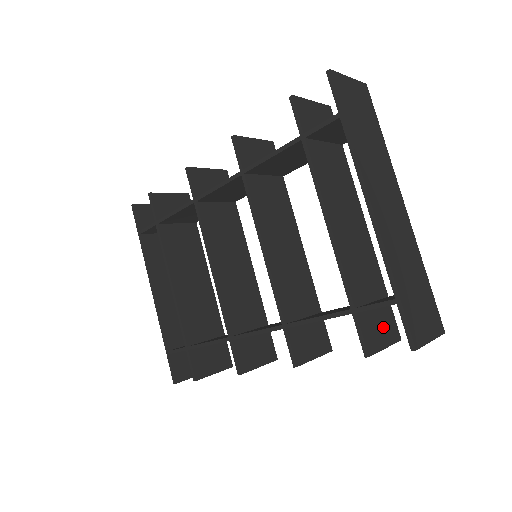
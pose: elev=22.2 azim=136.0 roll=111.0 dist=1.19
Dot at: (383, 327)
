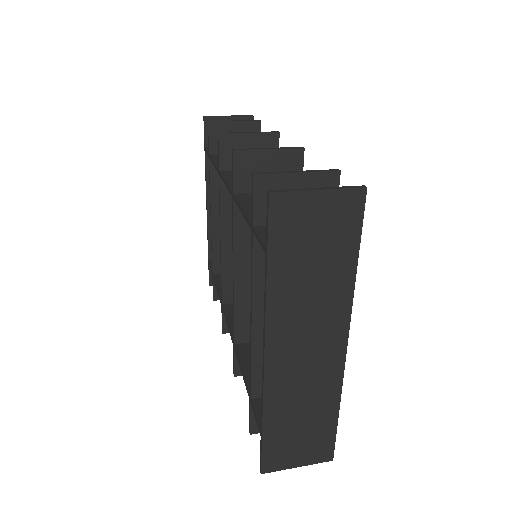
Dot at: occluded
